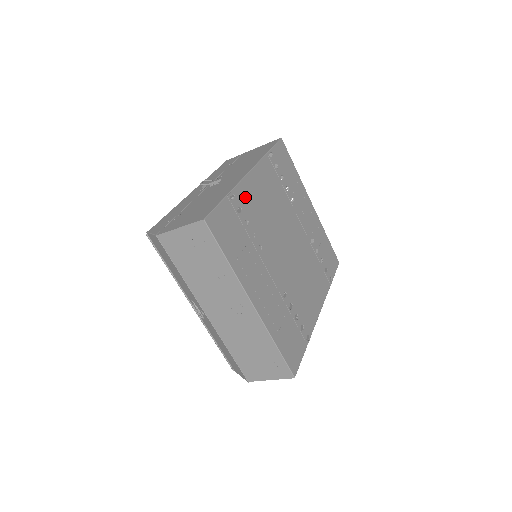
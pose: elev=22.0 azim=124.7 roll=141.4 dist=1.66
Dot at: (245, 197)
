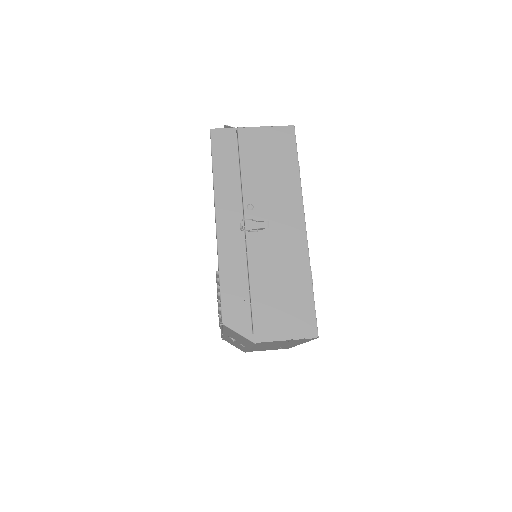
Dot at: occluded
